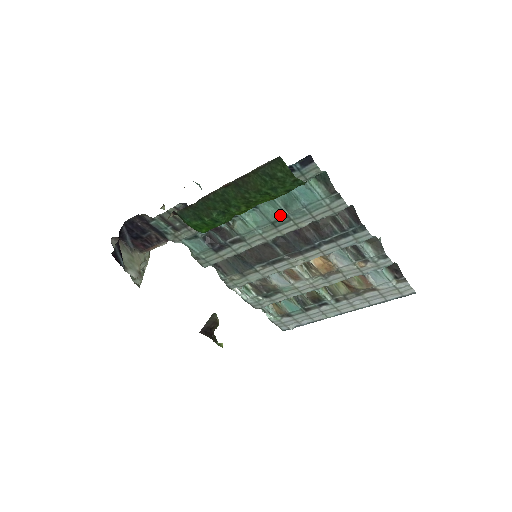
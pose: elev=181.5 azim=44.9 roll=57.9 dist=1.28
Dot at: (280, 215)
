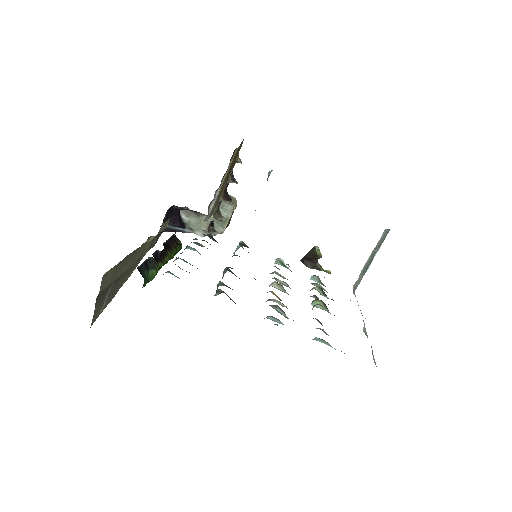
Dot at: occluded
